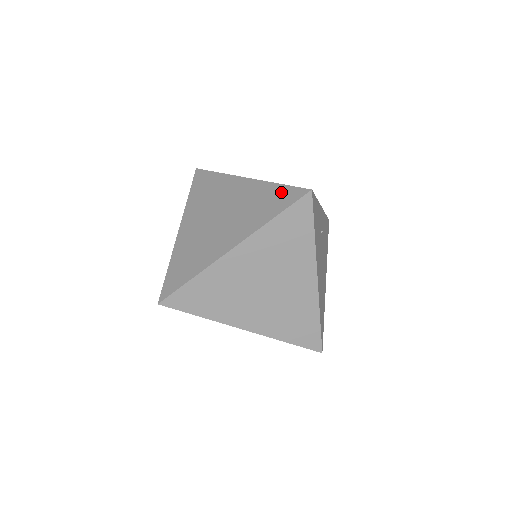
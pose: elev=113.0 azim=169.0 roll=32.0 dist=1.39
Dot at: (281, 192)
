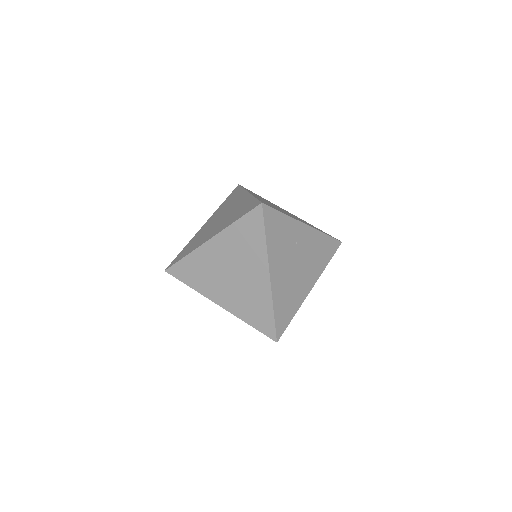
Dot at: (251, 203)
